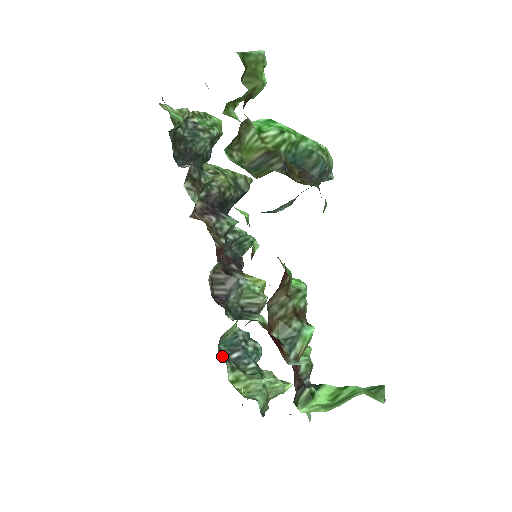
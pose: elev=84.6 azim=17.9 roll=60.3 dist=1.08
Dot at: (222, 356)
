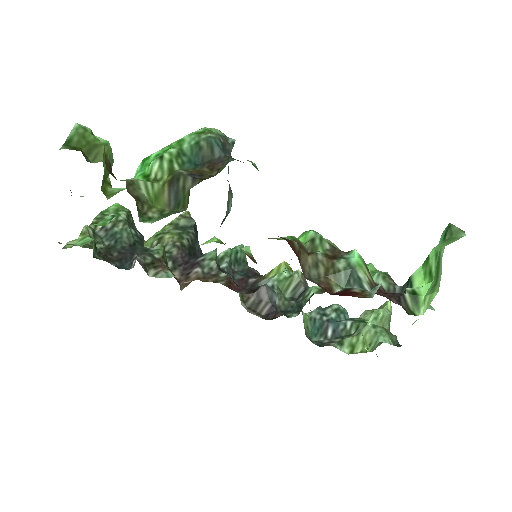
Dot at: (323, 345)
